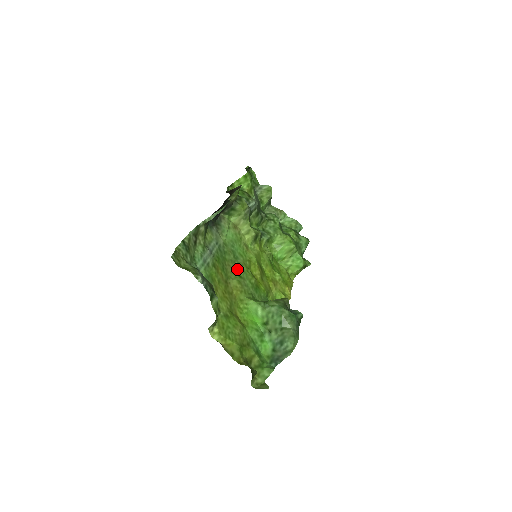
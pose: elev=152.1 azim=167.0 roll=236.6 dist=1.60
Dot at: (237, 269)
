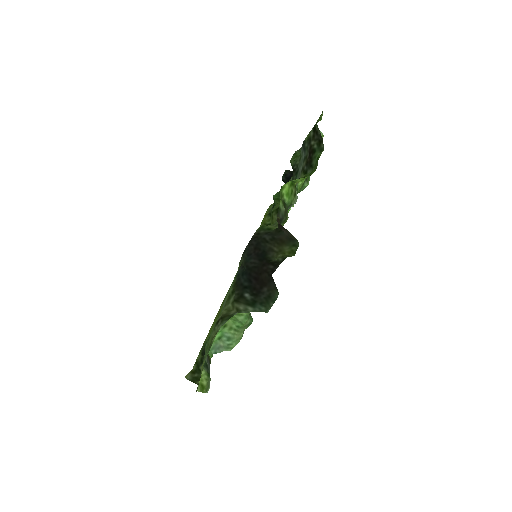
Dot at: occluded
